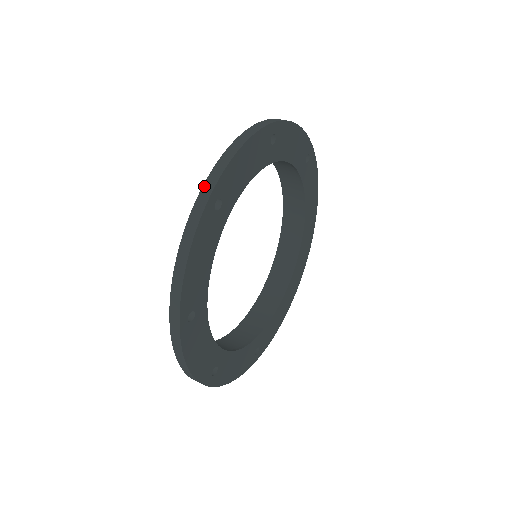
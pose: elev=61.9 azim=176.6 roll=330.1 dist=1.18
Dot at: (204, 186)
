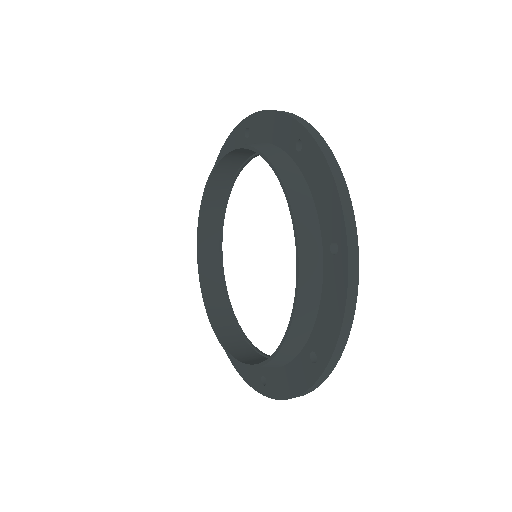
Dot at: (304, 125)
